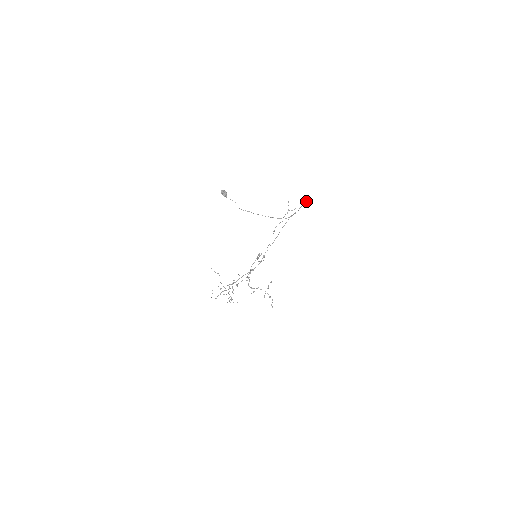
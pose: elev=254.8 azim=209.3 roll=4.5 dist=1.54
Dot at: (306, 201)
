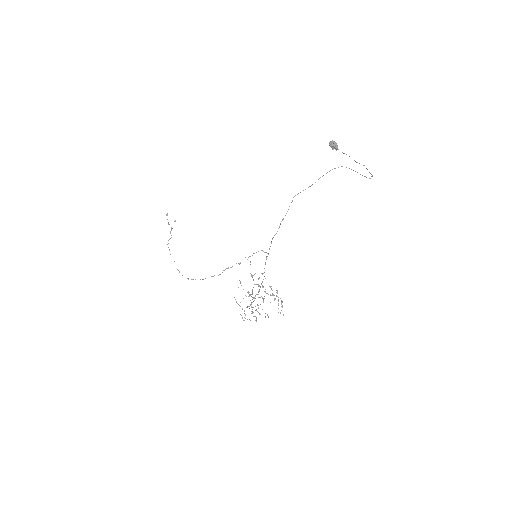
Dot at: occluded
